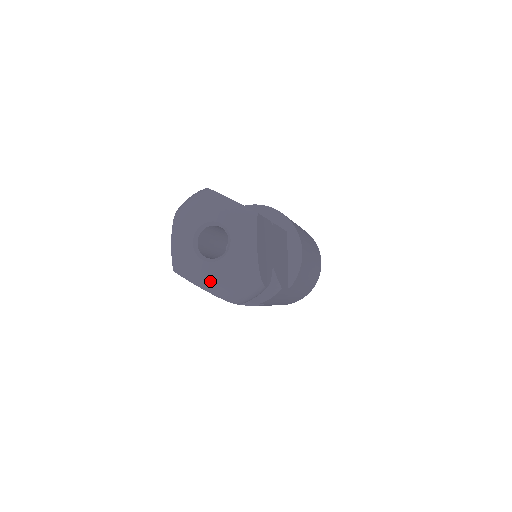
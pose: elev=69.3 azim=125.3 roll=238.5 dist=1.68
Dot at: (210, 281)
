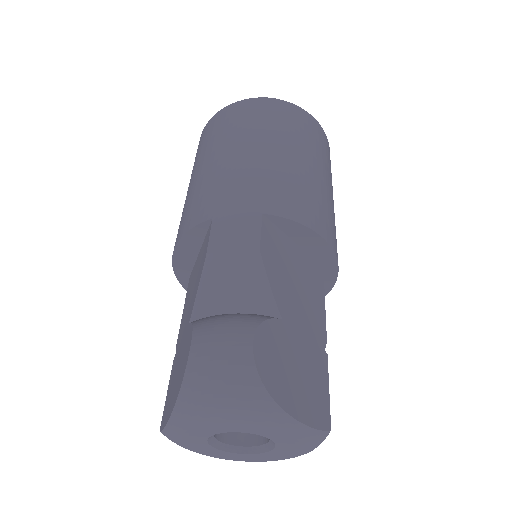
Dot at: occluded
